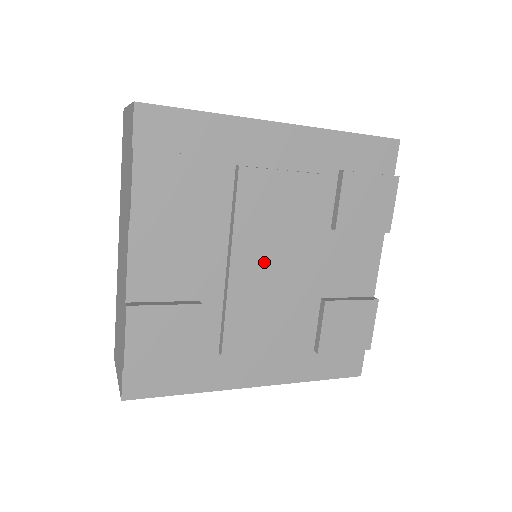
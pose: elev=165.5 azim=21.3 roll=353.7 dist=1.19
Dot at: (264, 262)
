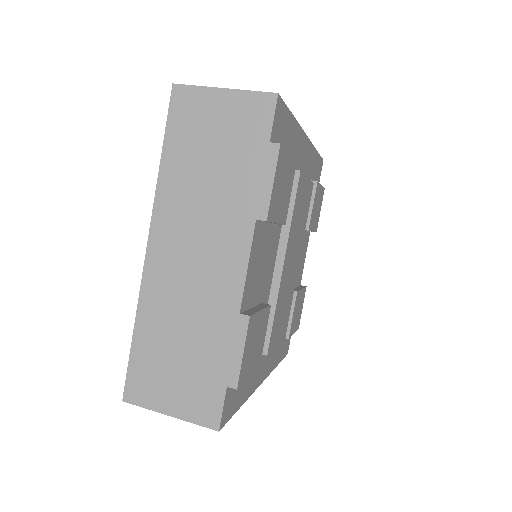
Dot at: (291, 260)
